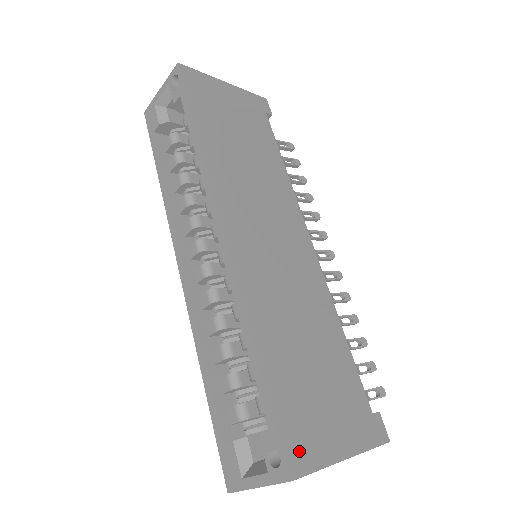
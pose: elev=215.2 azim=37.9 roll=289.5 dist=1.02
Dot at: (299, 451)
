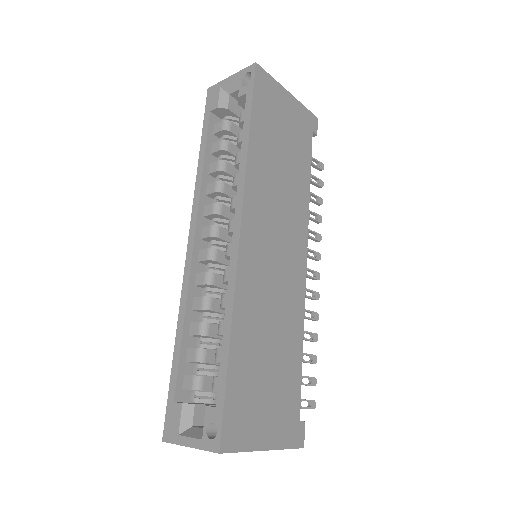
Dot at: (233, 432)
